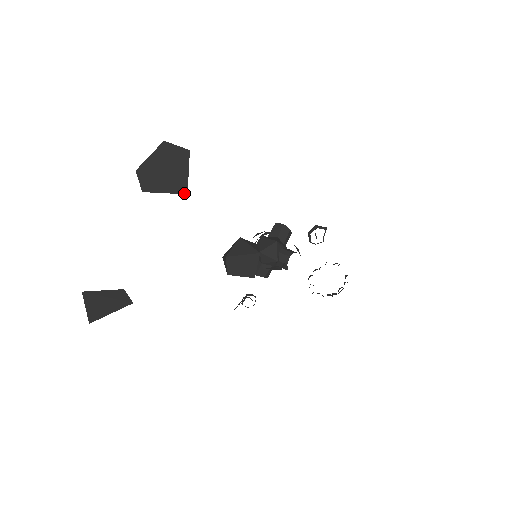
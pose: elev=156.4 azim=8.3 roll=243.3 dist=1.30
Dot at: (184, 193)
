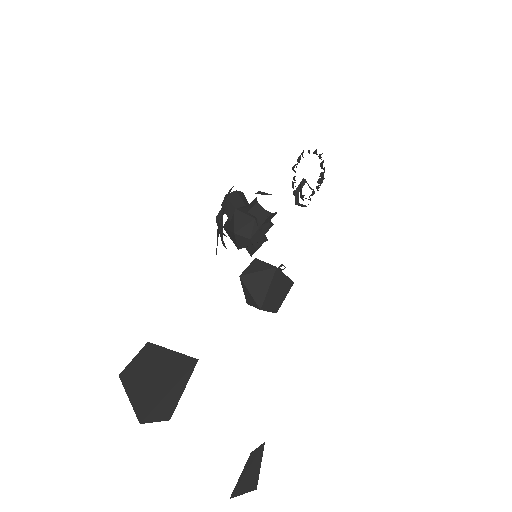
Dot at: (195, 364)
